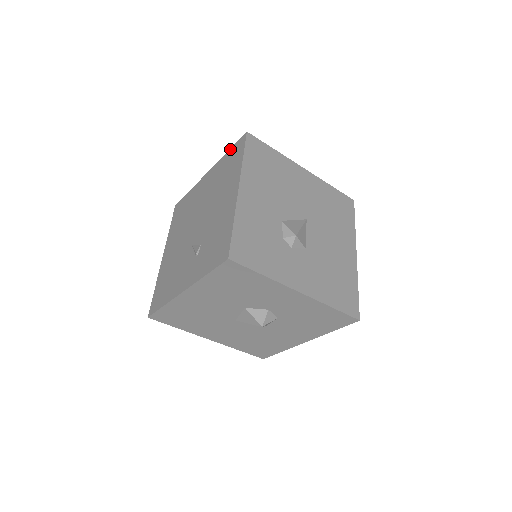
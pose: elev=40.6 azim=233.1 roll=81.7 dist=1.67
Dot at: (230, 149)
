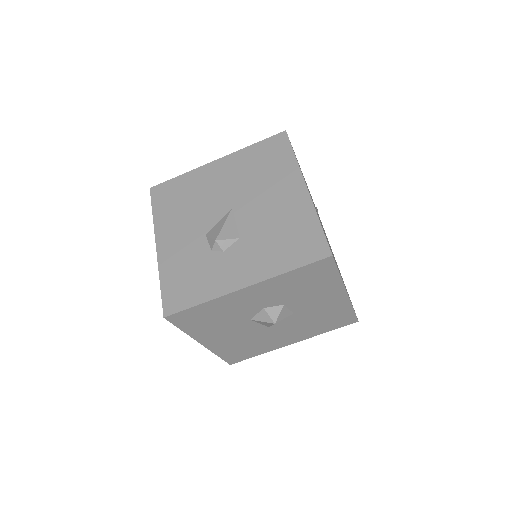
Dot at: occluded
